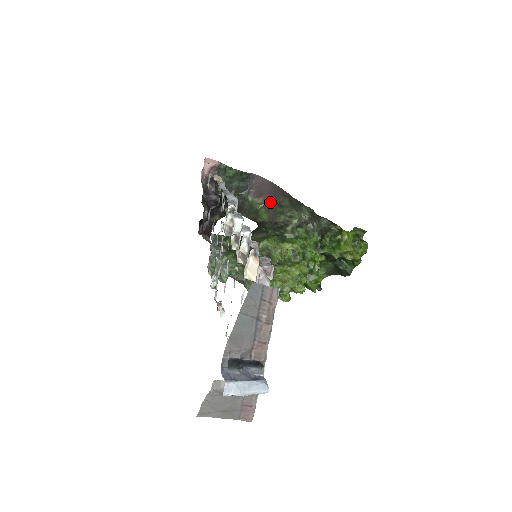
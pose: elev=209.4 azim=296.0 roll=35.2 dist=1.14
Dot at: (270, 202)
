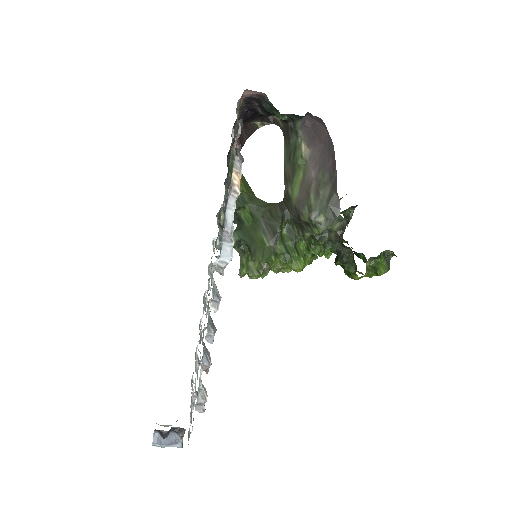
Dot at: (313, 170)
